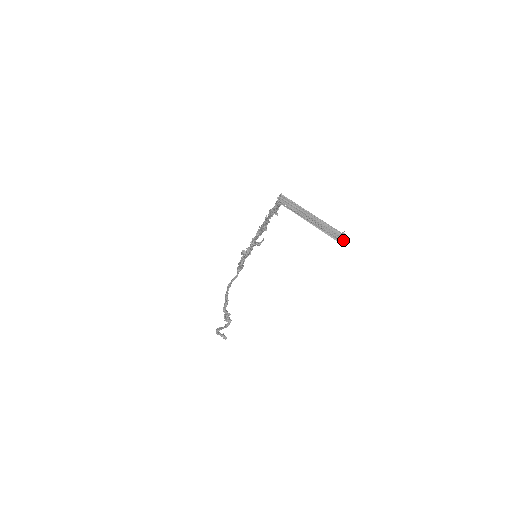
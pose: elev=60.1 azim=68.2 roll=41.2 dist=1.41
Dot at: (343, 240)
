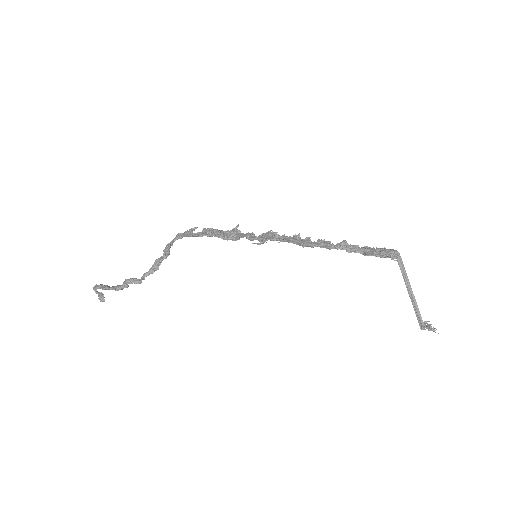
Dot at: (423, 328)
